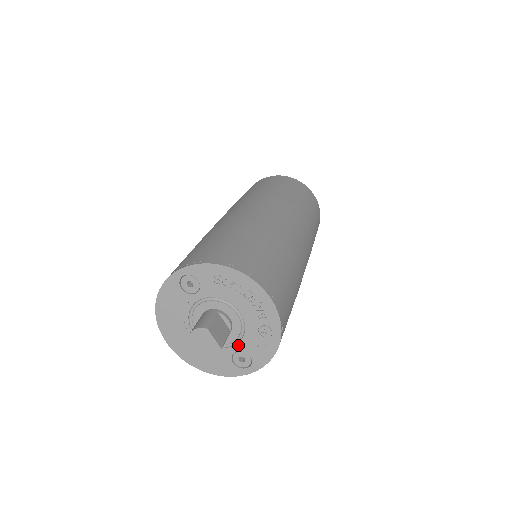
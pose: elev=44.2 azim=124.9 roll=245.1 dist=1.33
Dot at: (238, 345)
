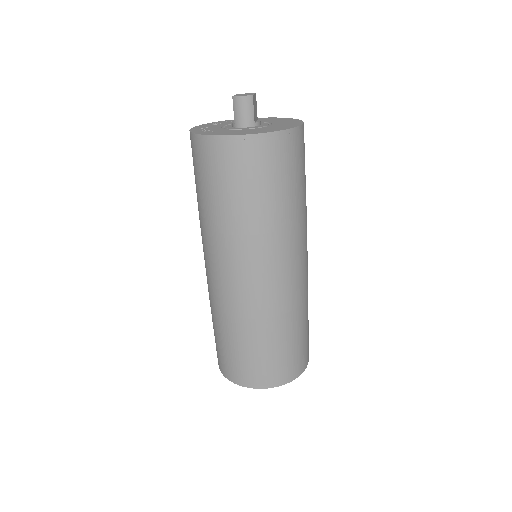
Dot at: occluded
